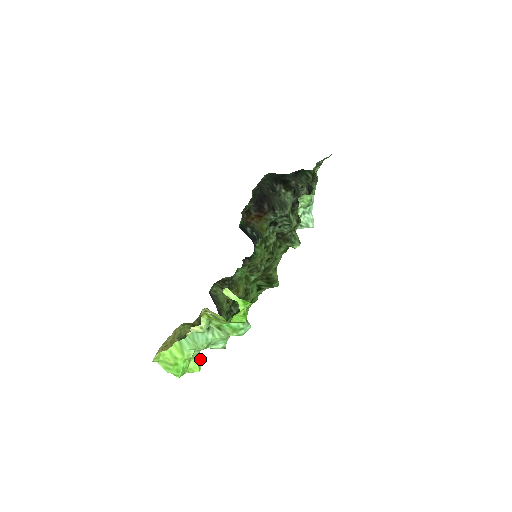
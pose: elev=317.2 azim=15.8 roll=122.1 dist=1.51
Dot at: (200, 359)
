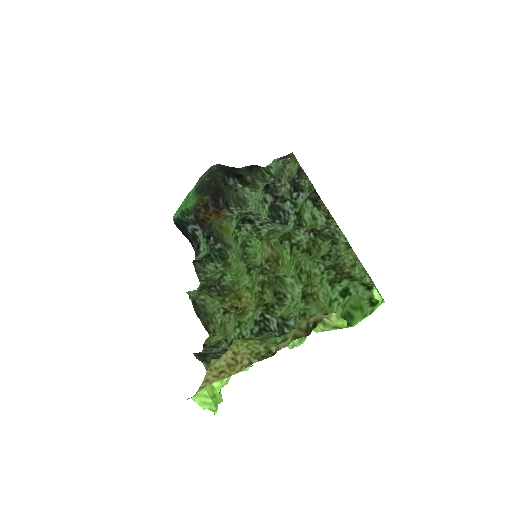
Dot at: occluded
